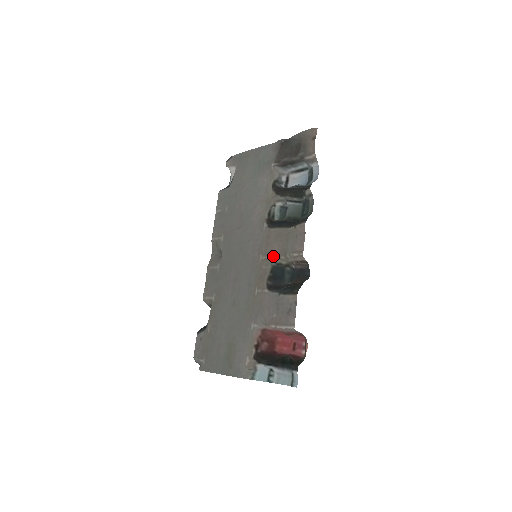
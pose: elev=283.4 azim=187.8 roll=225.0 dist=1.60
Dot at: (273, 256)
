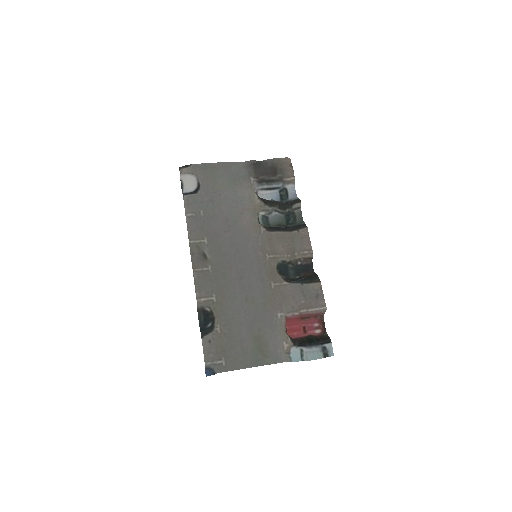
Dot at: (281, 254)
